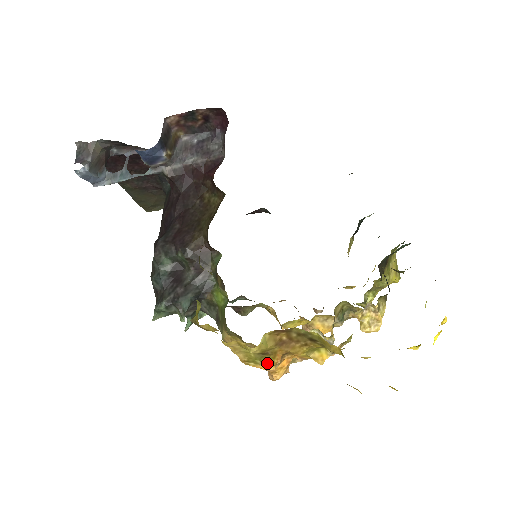
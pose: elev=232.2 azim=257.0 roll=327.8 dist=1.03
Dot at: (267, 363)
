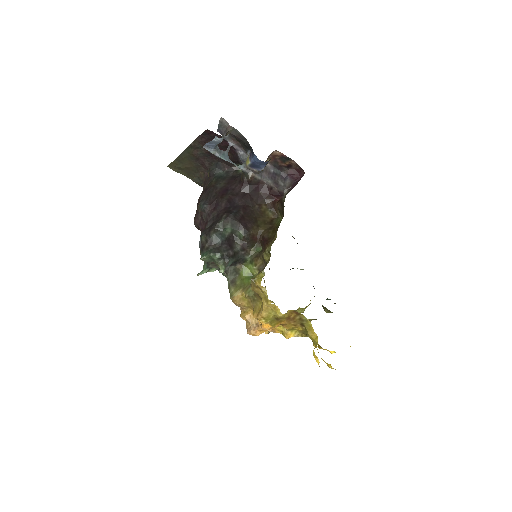
Dot at: (271, 324)
